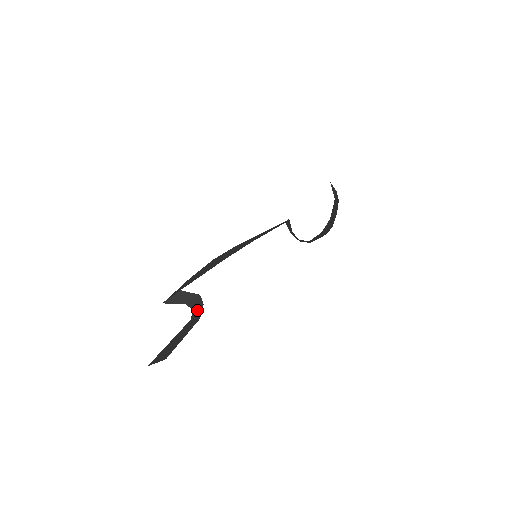
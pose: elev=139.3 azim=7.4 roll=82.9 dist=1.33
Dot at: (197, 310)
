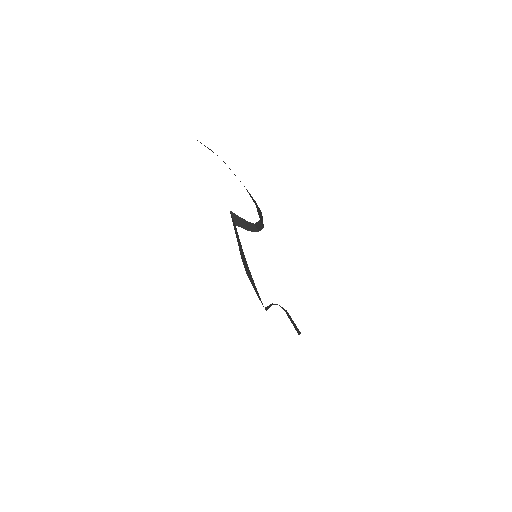
Dot at: occluded
